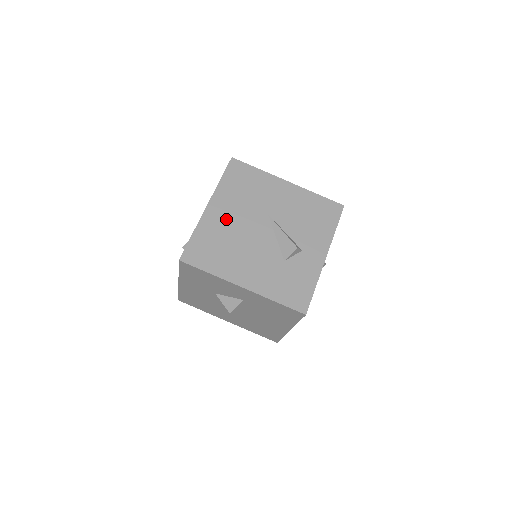
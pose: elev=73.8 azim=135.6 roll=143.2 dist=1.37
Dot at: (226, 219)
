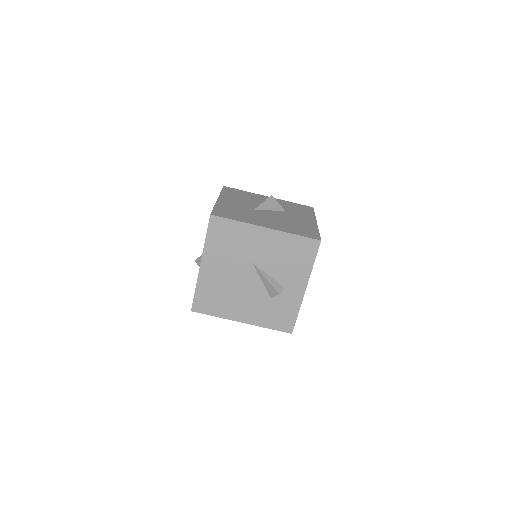
Dot at: (218, 274)
